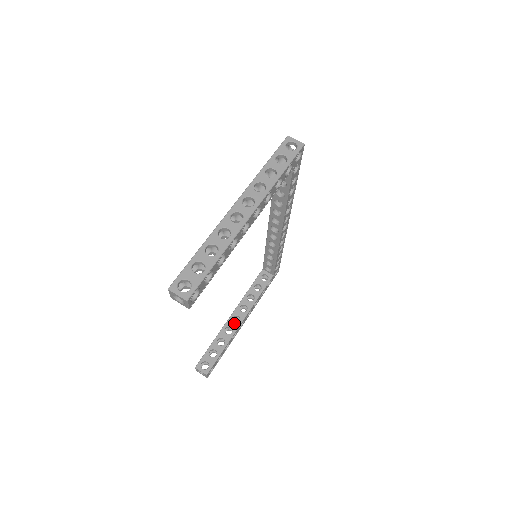
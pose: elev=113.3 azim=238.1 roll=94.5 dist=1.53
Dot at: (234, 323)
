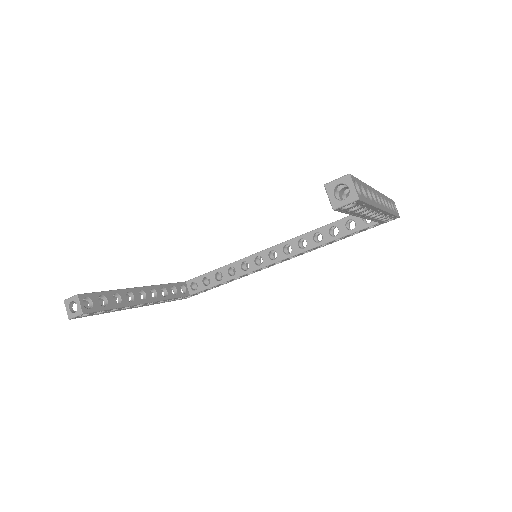
Dot at: occluded
